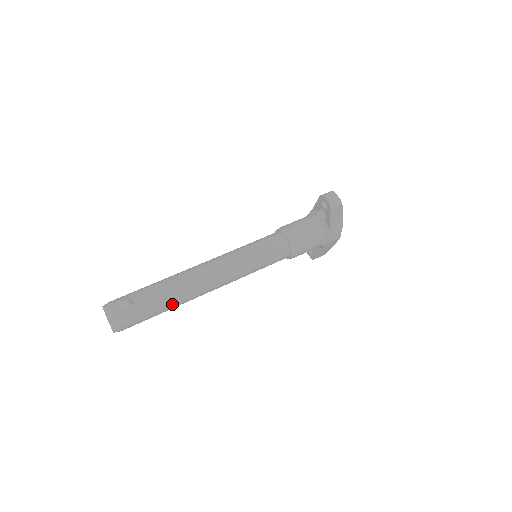
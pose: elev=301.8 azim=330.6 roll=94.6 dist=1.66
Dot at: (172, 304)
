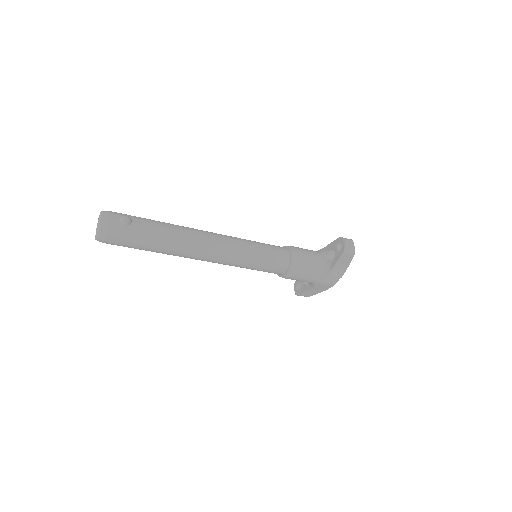
Dot at: (163, 247)
